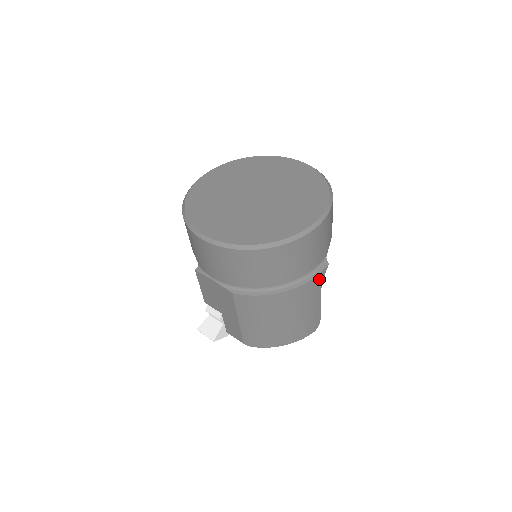
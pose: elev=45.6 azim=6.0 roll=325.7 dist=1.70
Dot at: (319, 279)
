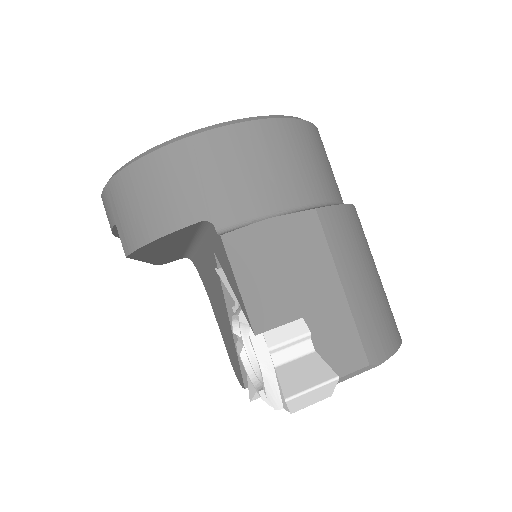
Dot at: occluded
